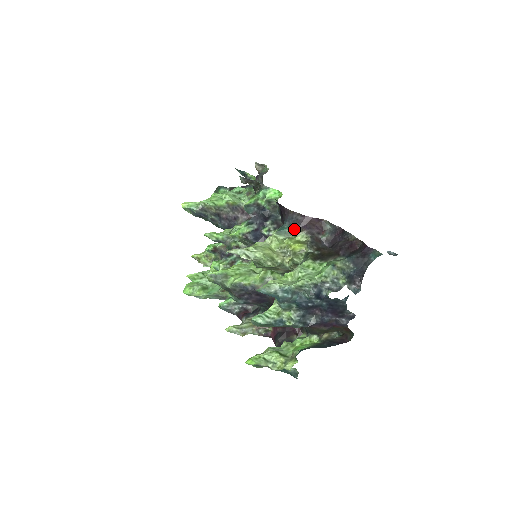
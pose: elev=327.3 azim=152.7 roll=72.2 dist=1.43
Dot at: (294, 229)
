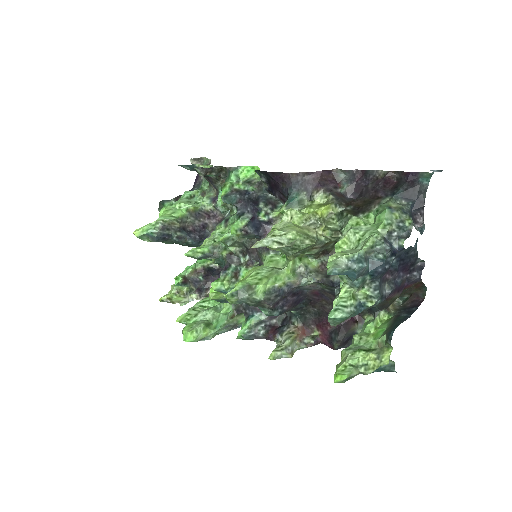
Dot at: (306, 193)
